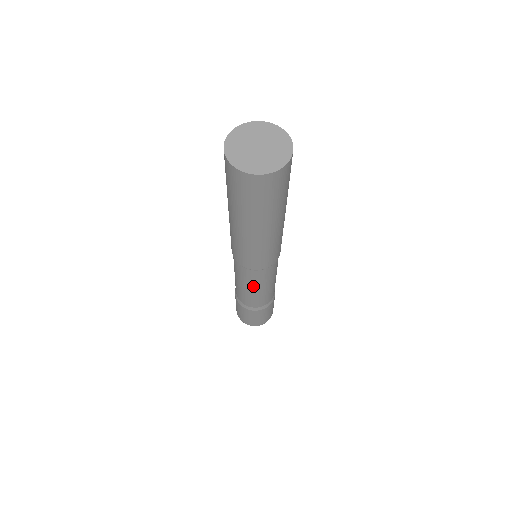
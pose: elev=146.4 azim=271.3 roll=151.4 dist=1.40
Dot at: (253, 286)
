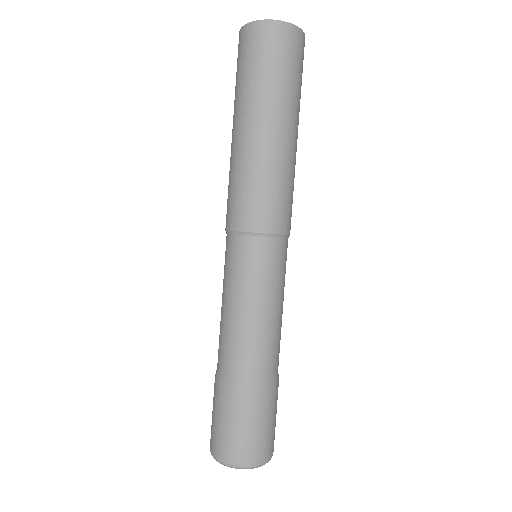
Dot at: (245, 291)
